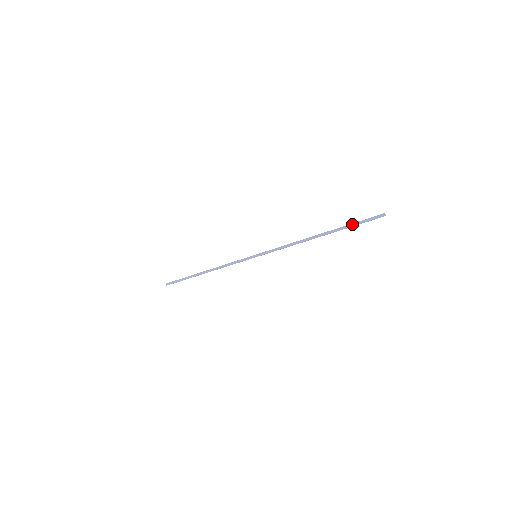
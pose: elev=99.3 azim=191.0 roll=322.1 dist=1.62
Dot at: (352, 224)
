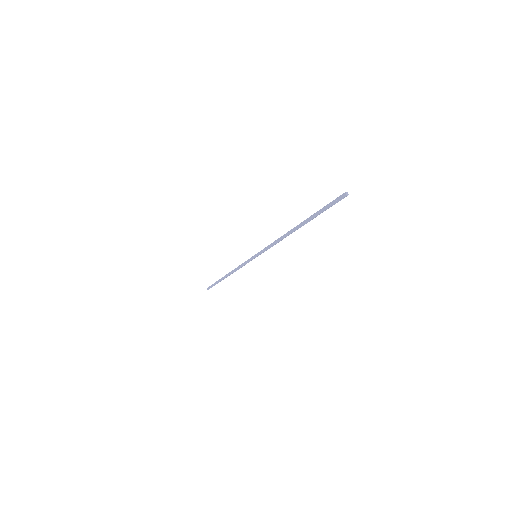
Dot at: (319, 211)
